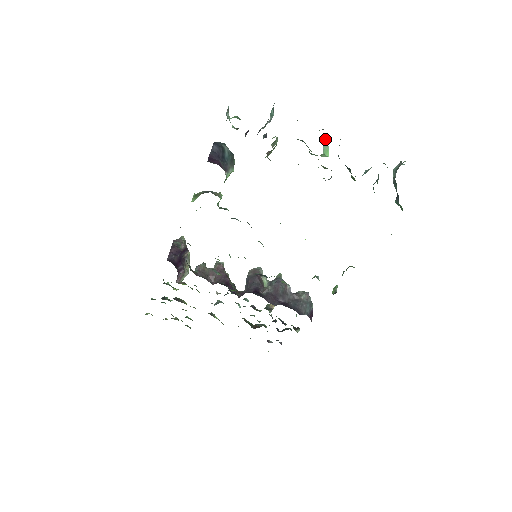
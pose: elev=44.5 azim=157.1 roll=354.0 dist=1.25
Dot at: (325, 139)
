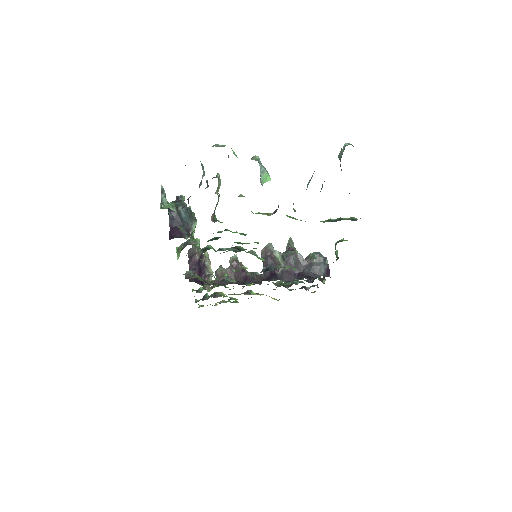
Dot at: (260, 167)
